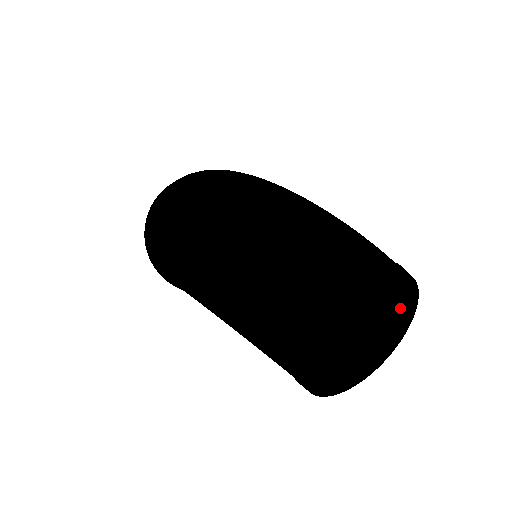
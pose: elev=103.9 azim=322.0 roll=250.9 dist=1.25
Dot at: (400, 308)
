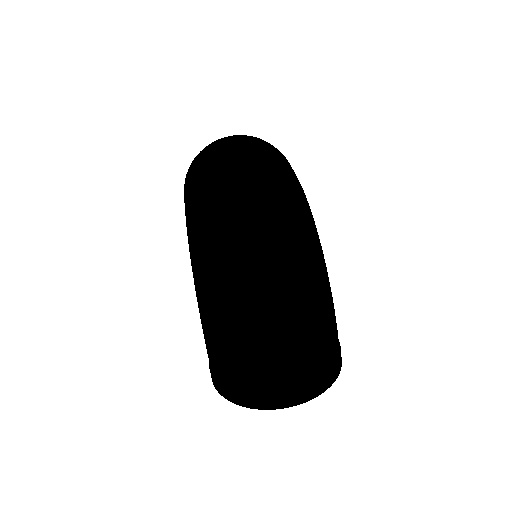
Dot at: (308, 388)
